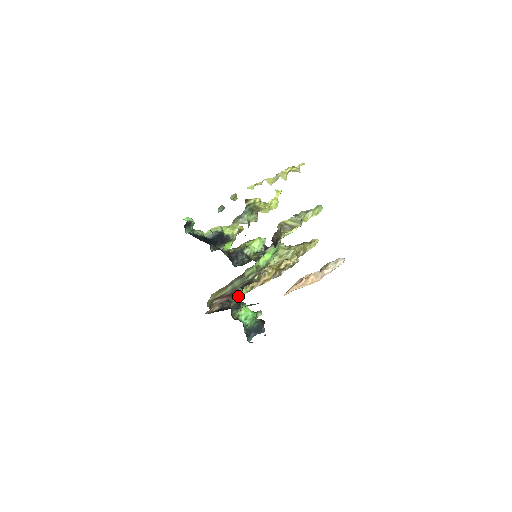
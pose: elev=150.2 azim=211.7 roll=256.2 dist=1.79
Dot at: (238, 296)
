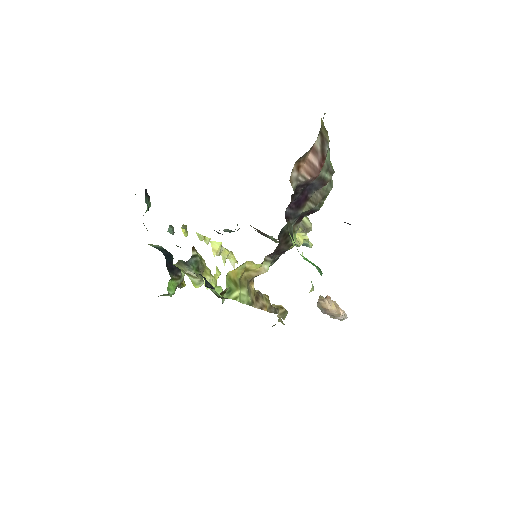
Dot at: (292, 226)
